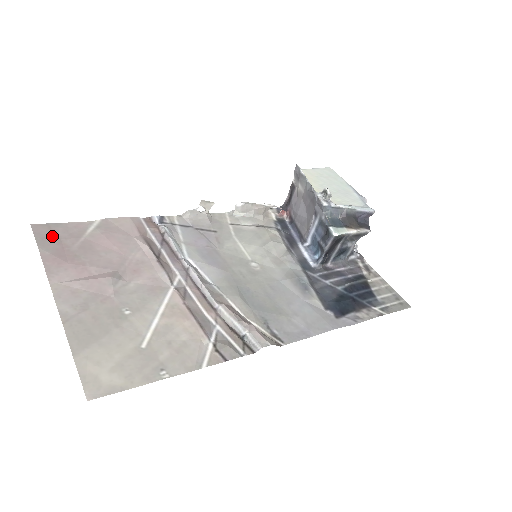
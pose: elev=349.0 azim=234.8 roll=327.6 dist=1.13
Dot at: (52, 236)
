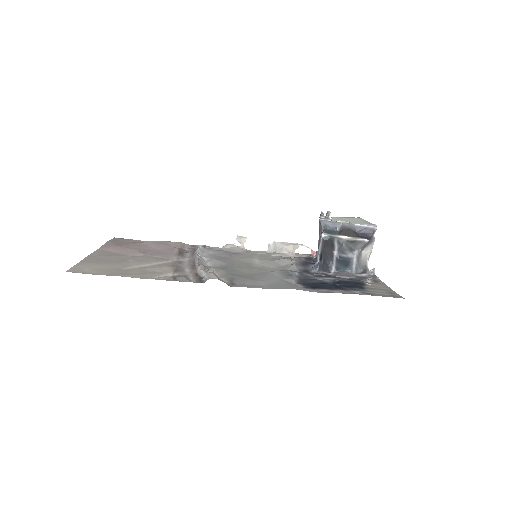
Dot at: (121, 241)
